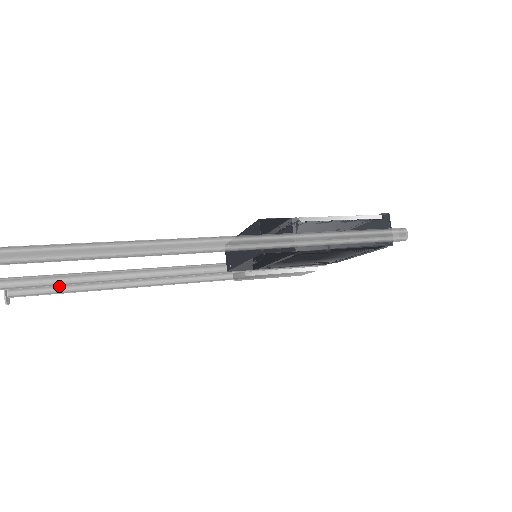
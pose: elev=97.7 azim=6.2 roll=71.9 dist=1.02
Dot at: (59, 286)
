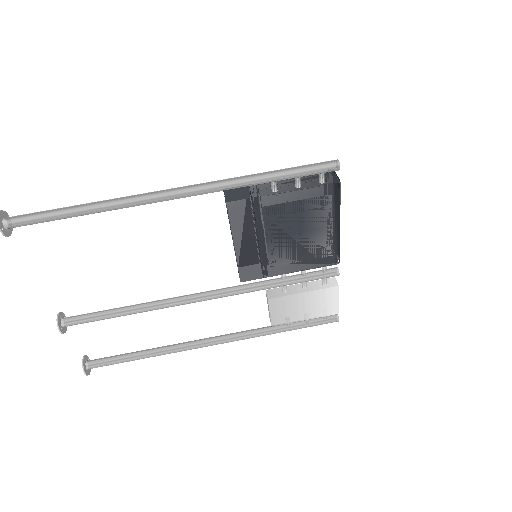
Dot at: (125, 354)
